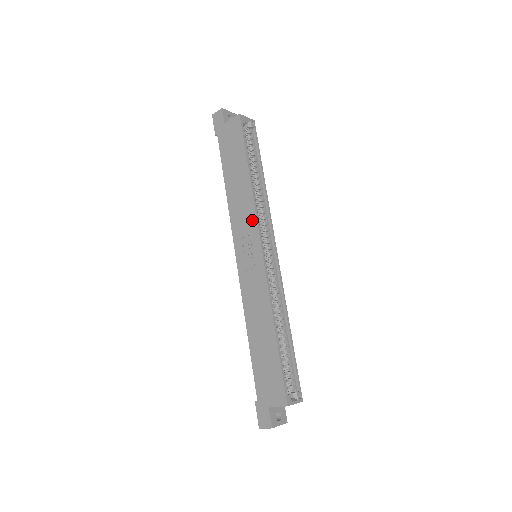
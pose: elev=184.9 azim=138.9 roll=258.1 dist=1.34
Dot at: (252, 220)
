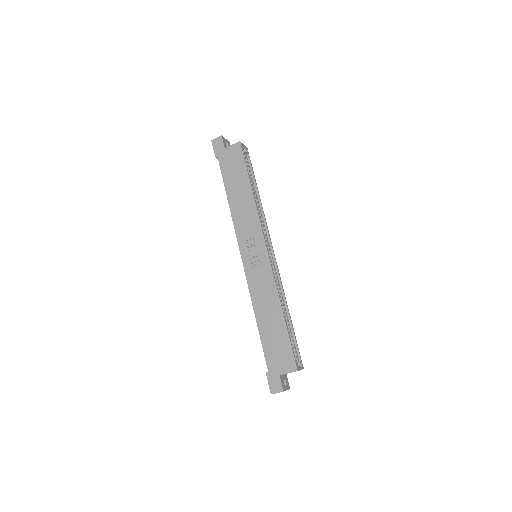
Dot at: (256, 226)
